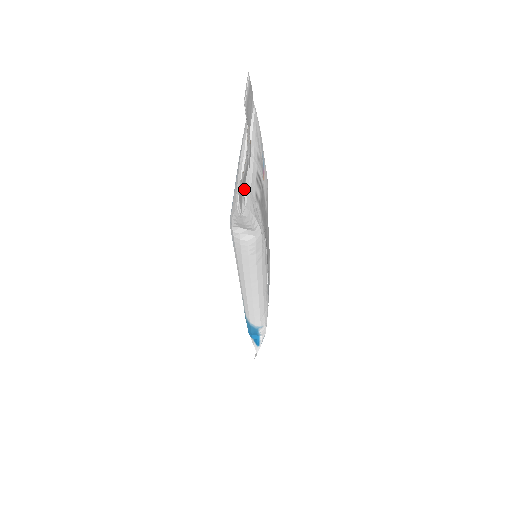
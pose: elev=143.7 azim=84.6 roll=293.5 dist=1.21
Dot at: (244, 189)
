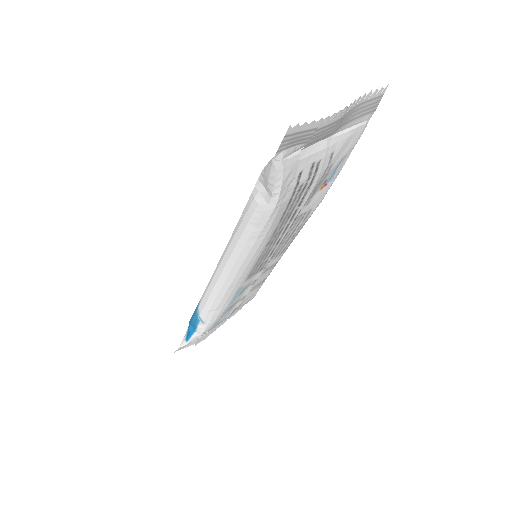
Dot at: (296, 149)
